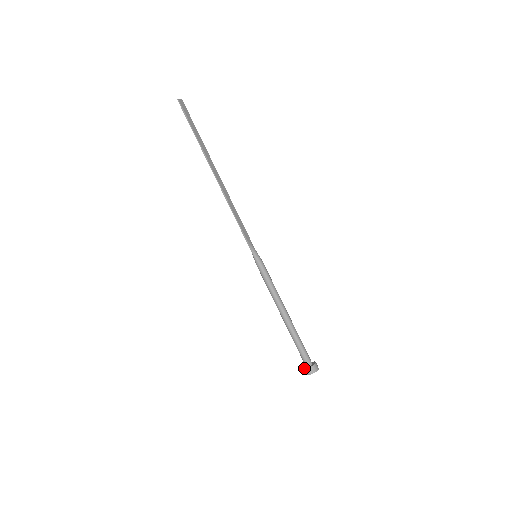
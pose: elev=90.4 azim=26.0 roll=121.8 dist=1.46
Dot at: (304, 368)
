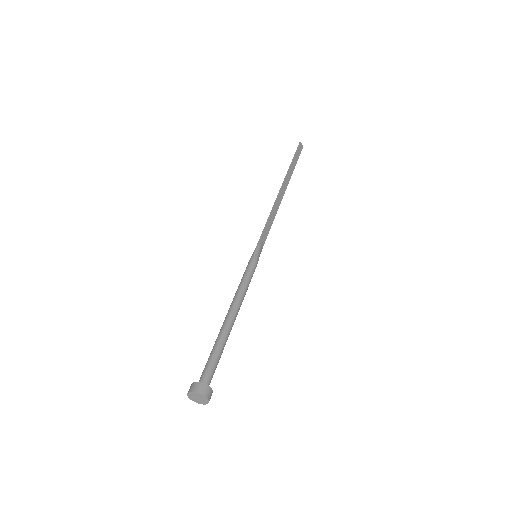
Dot at: (194, 382)
